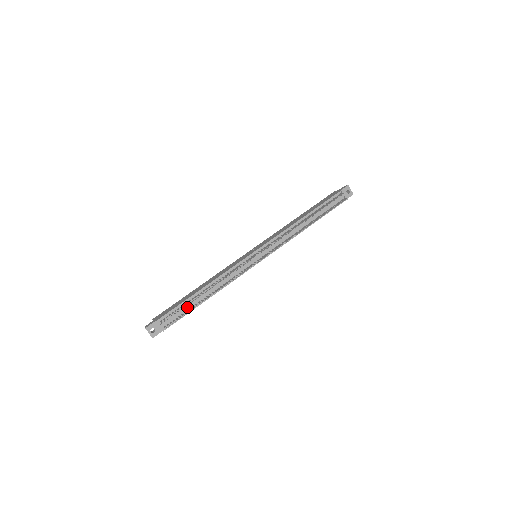
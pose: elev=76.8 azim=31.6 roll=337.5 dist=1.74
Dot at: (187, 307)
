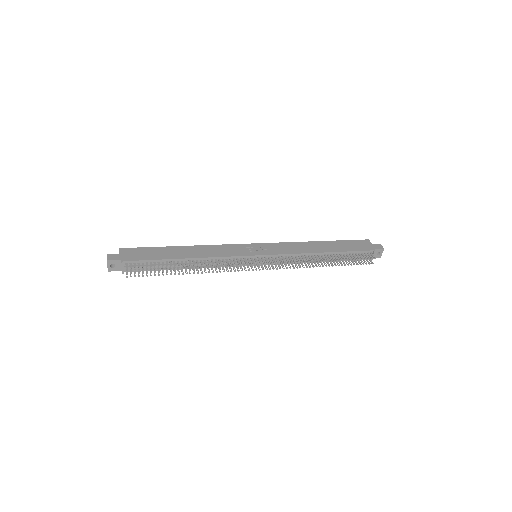
Dot at: (160, 266)
